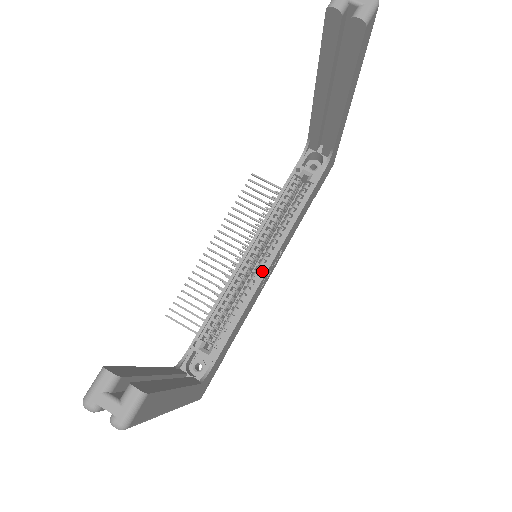
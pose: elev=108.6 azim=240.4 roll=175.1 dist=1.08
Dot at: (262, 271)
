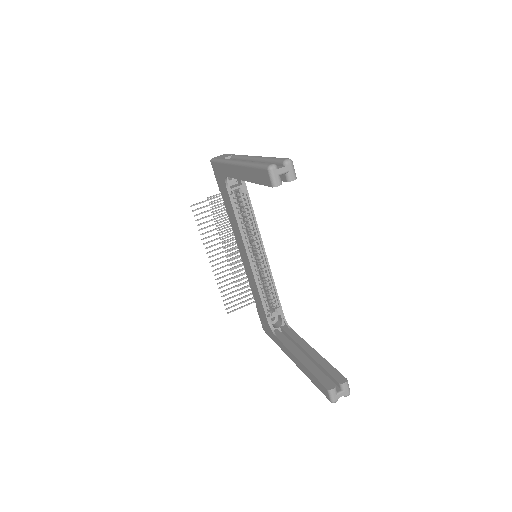
Dot at: (263, 258)
